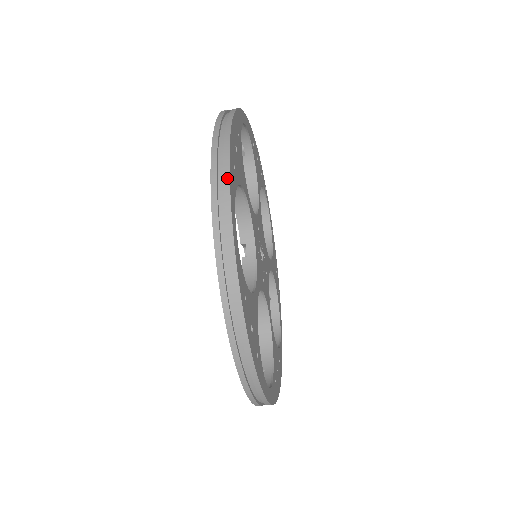
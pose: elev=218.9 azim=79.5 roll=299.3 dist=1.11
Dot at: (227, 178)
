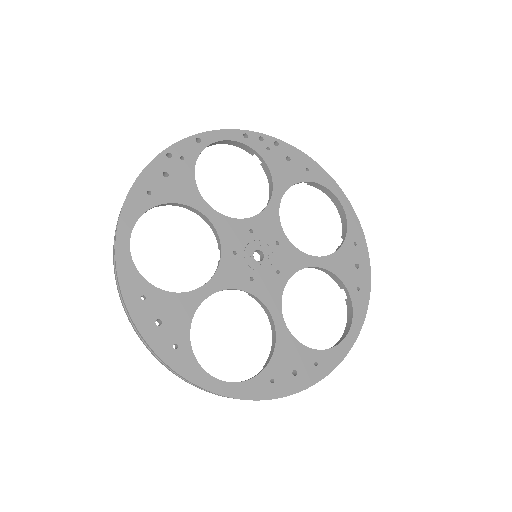
Dot at: (183, 378)
